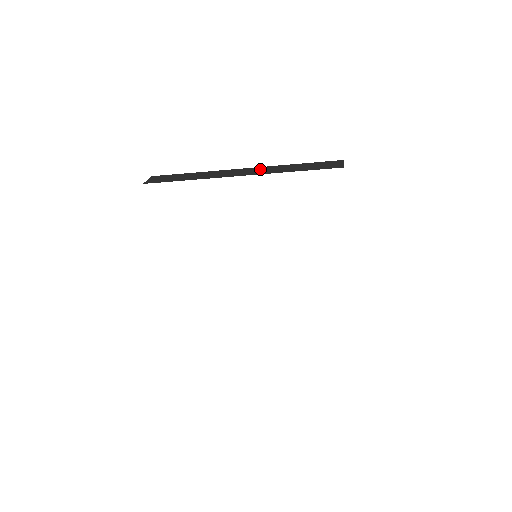
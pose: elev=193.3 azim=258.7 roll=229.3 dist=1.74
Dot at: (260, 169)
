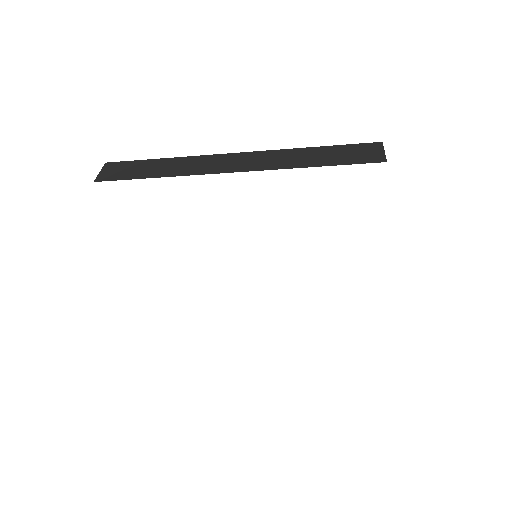
Dot at: (261, 157)
